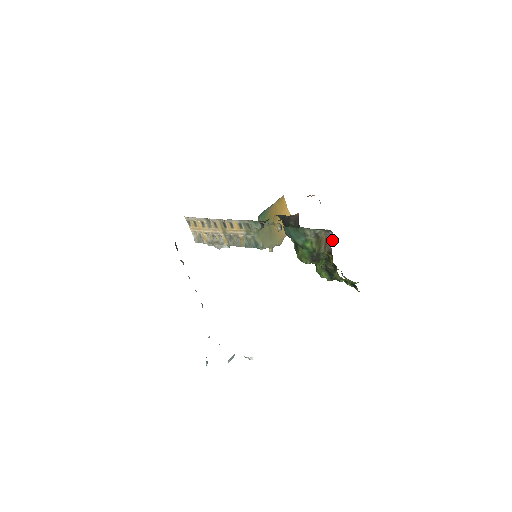
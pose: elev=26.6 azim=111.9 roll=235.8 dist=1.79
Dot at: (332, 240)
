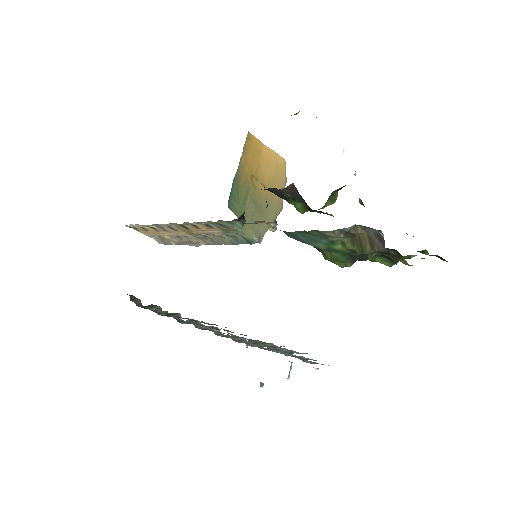
Dot at: (383, 240)
